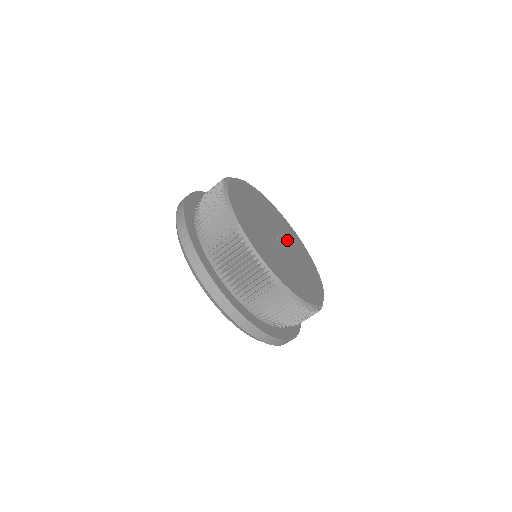
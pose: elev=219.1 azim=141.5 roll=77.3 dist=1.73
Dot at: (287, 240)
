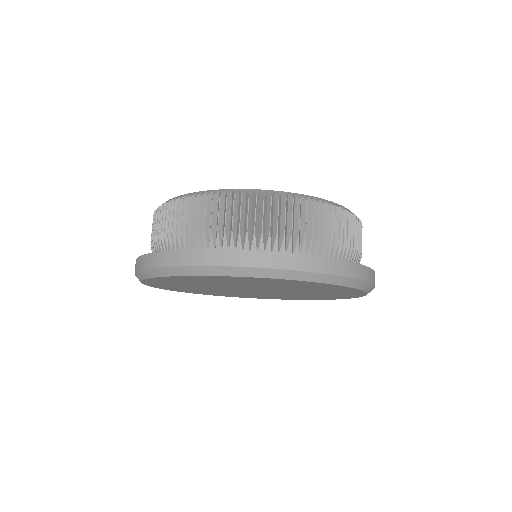
Dot at: occluded
